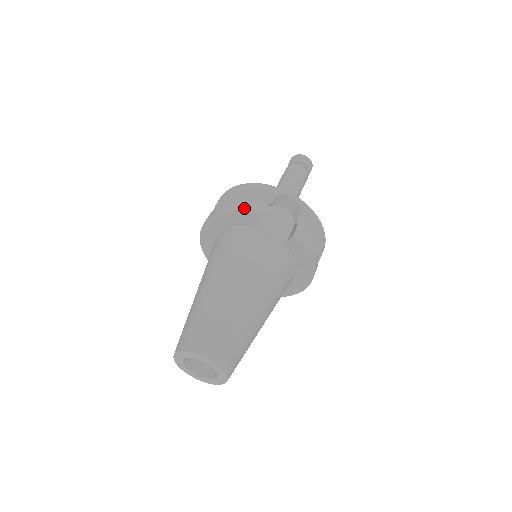
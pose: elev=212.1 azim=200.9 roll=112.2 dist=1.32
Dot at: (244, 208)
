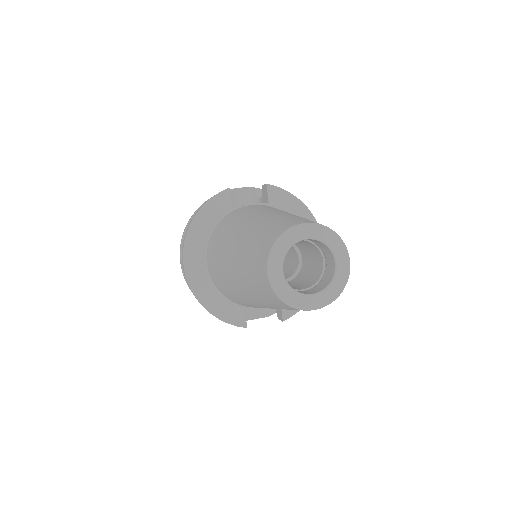
Dot at: (208, 200)
